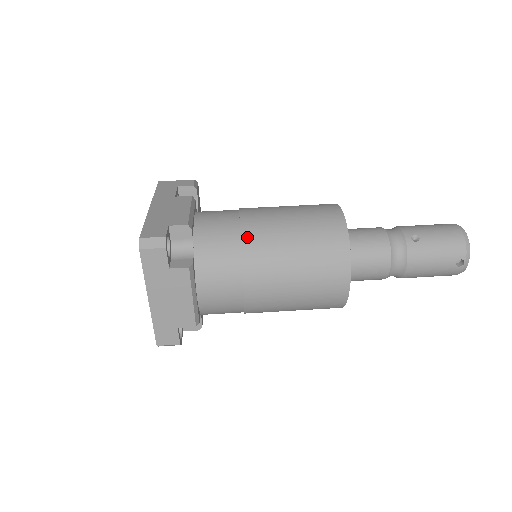
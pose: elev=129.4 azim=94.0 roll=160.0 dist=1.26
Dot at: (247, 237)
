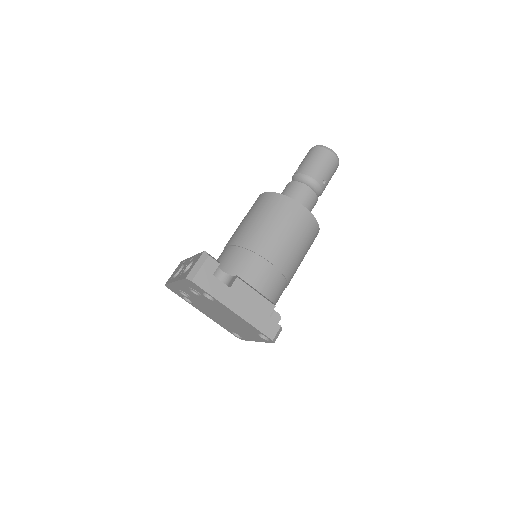
Dot at: (287, 274)
